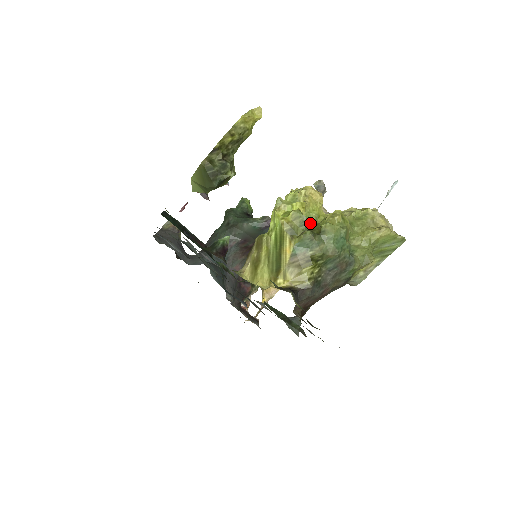
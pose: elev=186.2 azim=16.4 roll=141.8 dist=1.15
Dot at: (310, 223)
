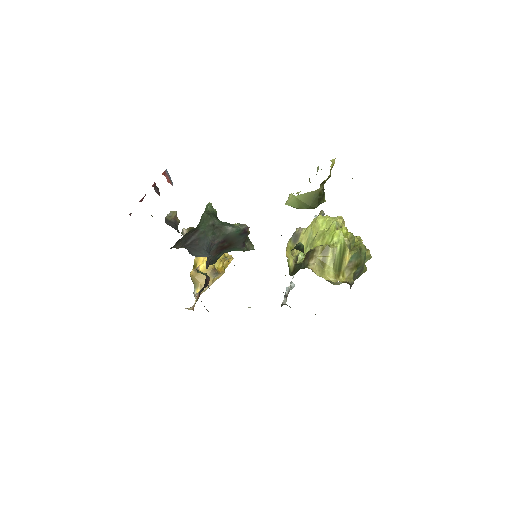
Dot at: occluded
